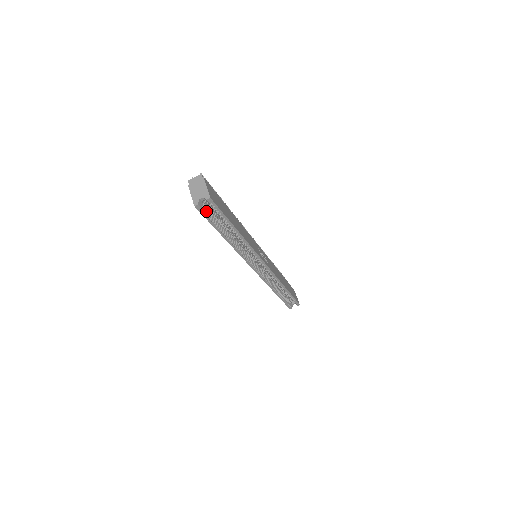
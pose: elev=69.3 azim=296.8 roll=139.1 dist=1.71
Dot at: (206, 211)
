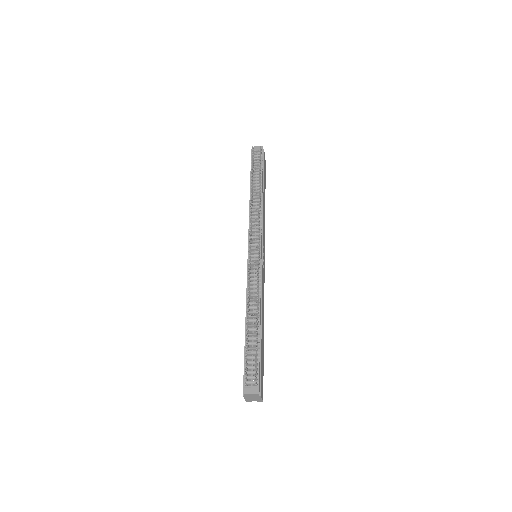
Dot at: occluded
